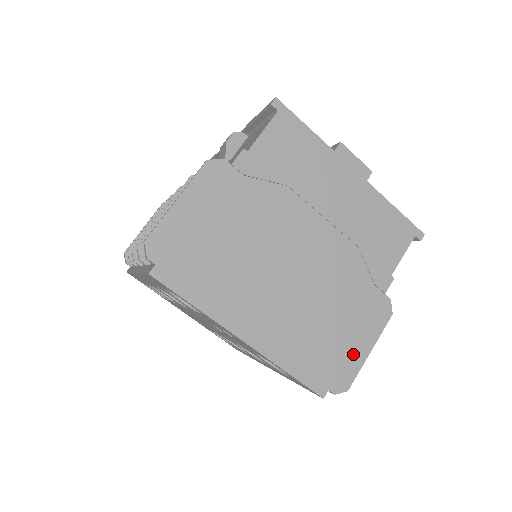
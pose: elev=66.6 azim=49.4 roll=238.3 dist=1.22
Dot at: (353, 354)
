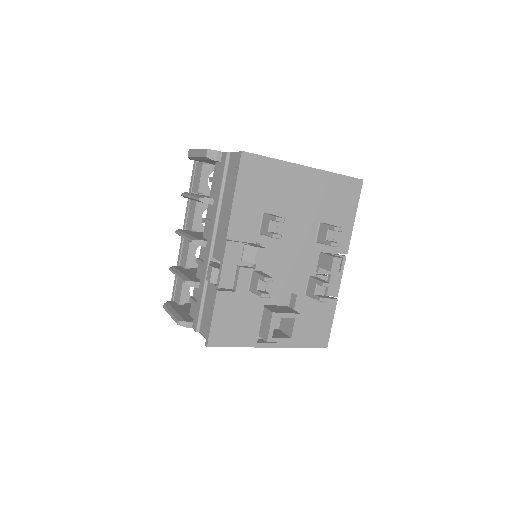
Dot at: occluded
